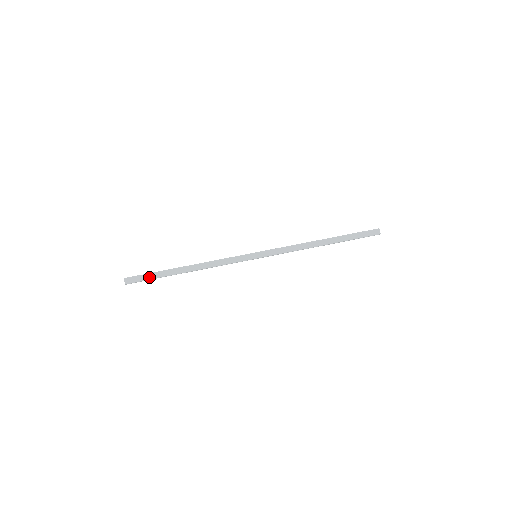
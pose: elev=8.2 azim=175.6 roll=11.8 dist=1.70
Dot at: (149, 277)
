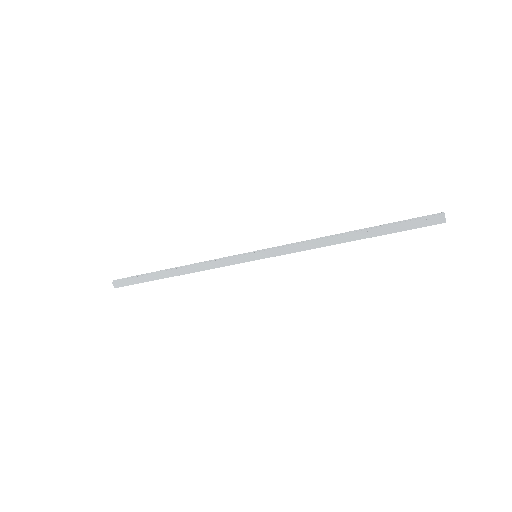
Dot at: (136, 281)
